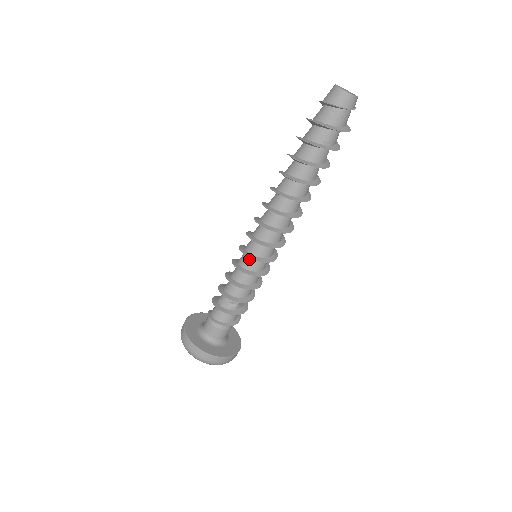
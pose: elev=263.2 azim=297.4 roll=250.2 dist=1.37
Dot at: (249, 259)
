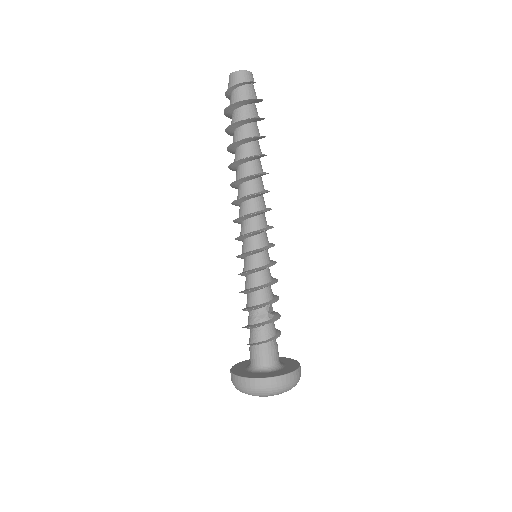
Dot at: (250, 258)
